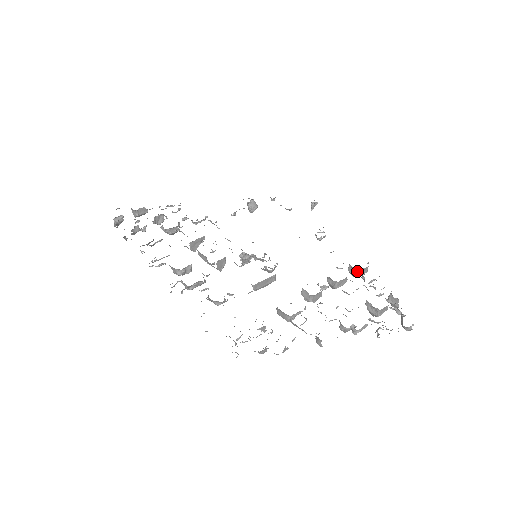
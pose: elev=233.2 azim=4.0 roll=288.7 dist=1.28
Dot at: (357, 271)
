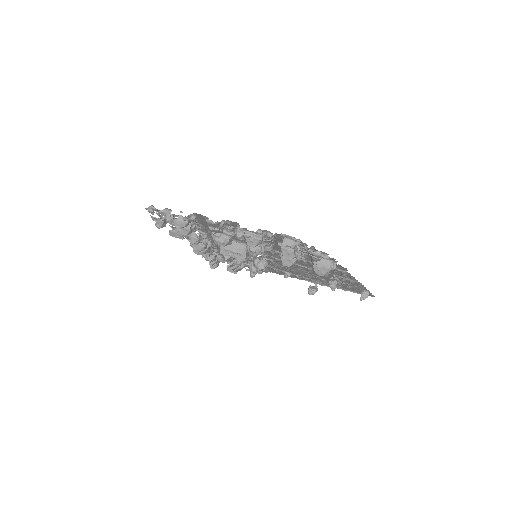
Dot at: occluded
